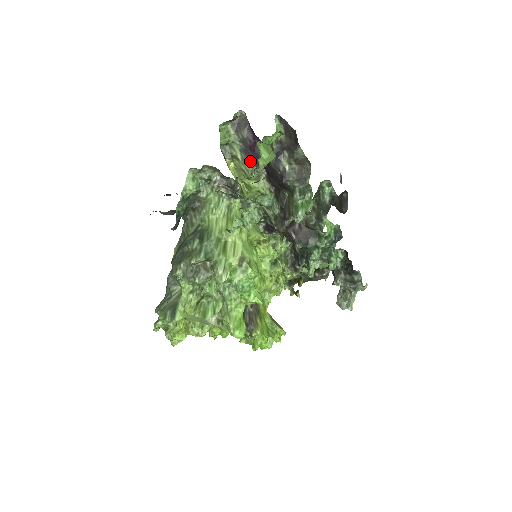
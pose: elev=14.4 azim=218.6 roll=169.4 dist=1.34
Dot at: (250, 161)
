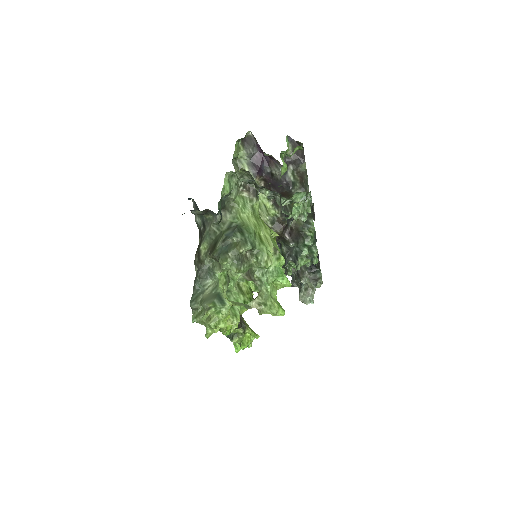
Dot at: (257, 173)
